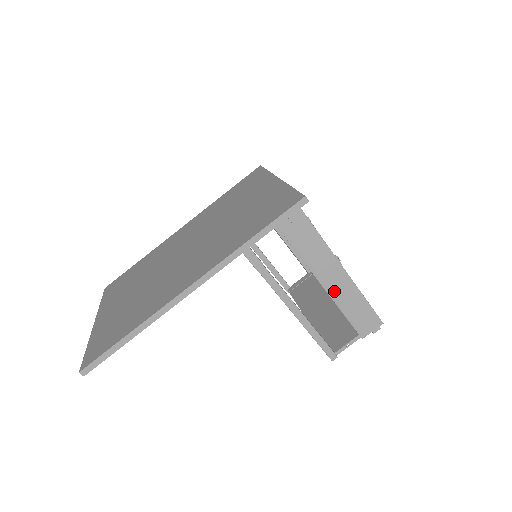
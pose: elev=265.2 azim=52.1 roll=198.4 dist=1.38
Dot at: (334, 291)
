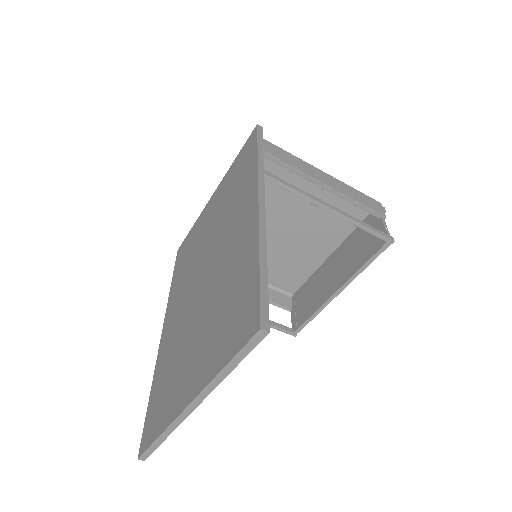
Dot at: (336, 188)
